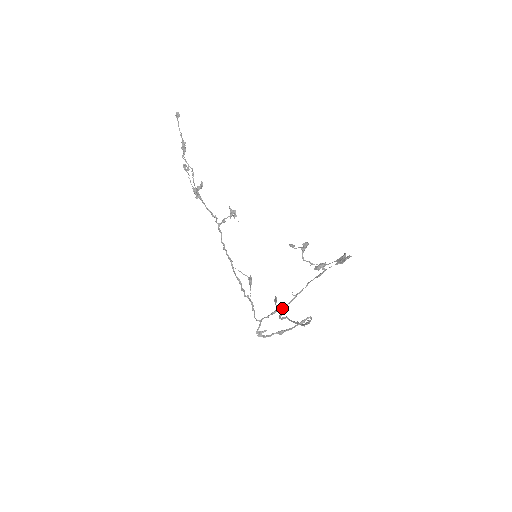
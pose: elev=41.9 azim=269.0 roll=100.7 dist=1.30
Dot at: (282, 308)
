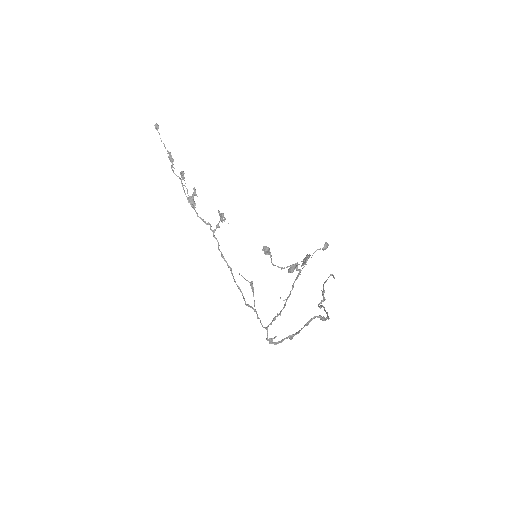
Dot at: (279, 314)
